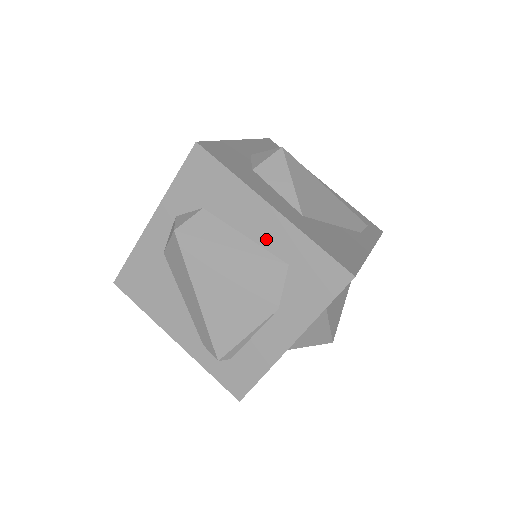
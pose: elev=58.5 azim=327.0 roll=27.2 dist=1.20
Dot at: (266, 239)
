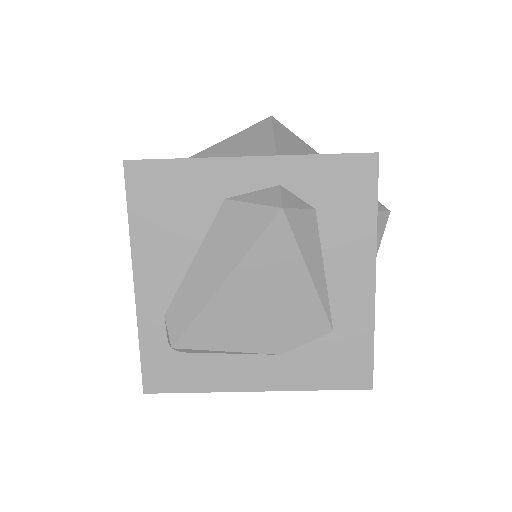
Dot at: (339, 294)
